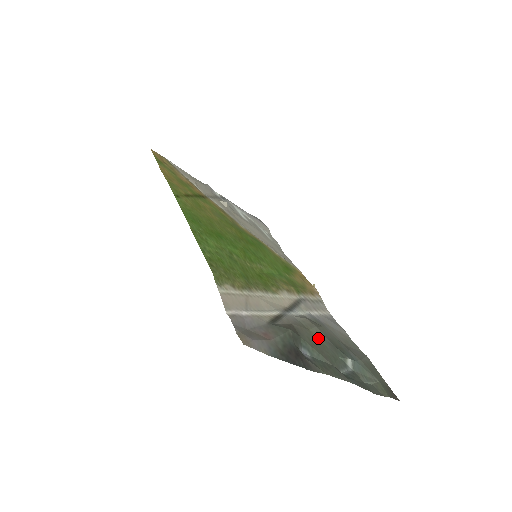
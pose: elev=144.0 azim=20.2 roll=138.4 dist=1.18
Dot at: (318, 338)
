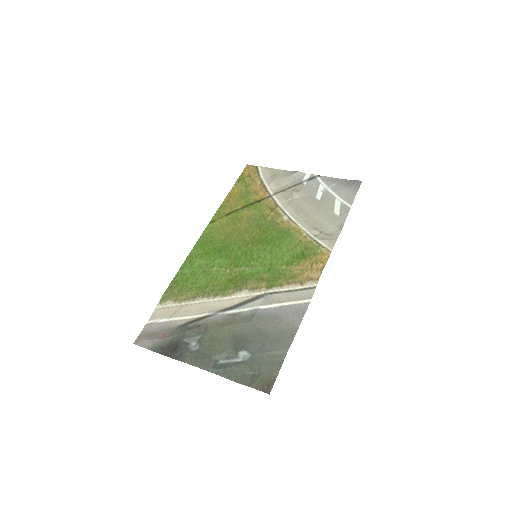
Dot at: (225, 334)
